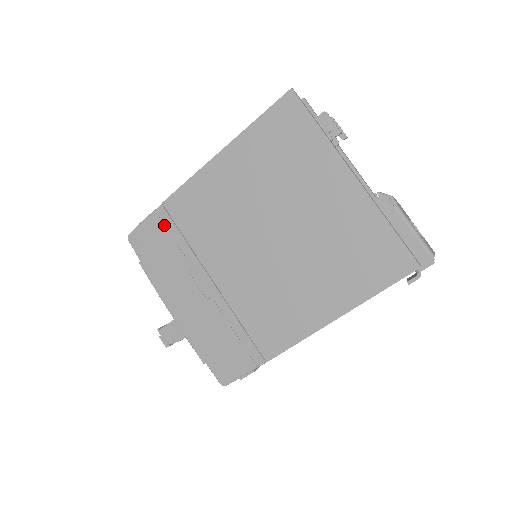
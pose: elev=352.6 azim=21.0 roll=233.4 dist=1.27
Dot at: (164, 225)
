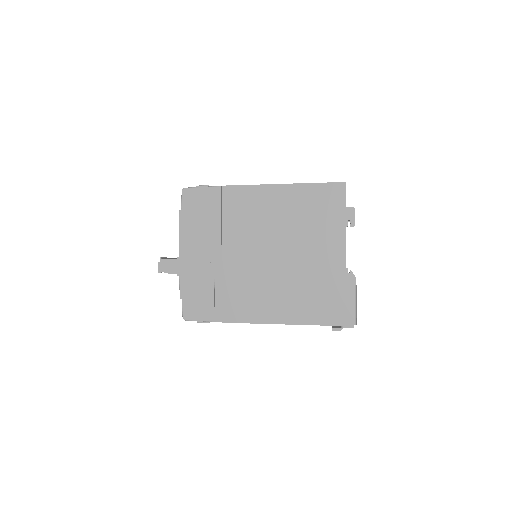
Dot at: (214, 200)
